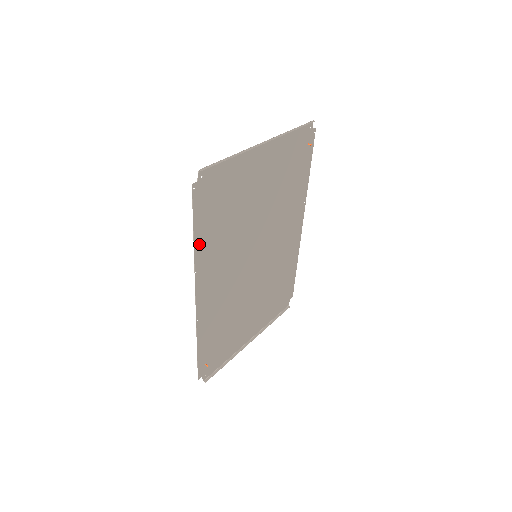
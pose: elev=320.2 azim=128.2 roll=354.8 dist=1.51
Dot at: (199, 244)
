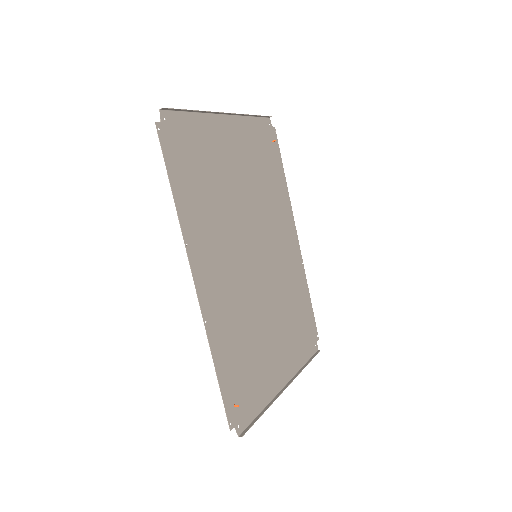
Dot at: (181, 206)
